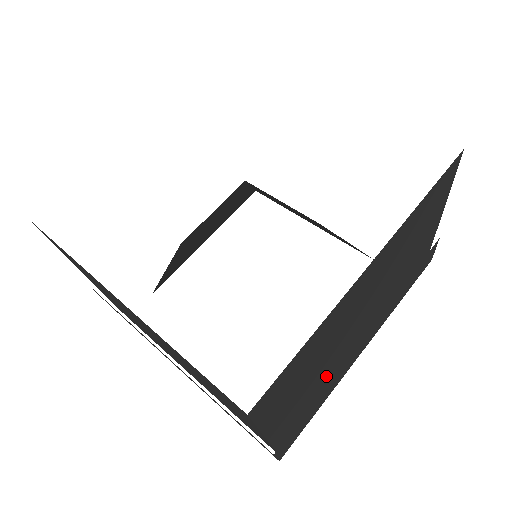
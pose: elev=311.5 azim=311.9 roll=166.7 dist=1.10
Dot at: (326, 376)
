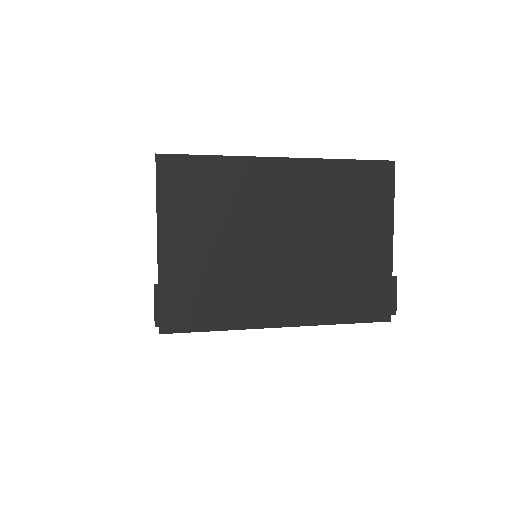
Dot at: occluded
